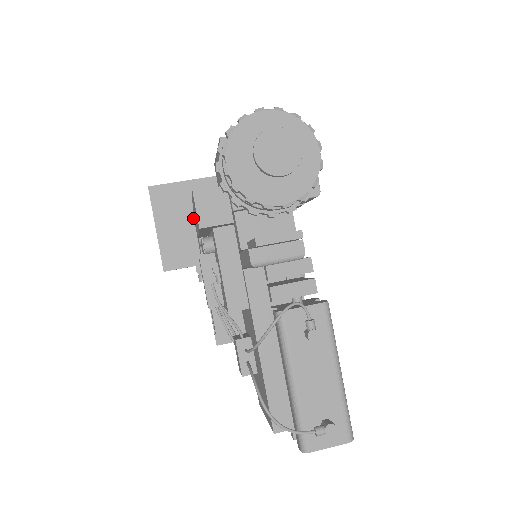
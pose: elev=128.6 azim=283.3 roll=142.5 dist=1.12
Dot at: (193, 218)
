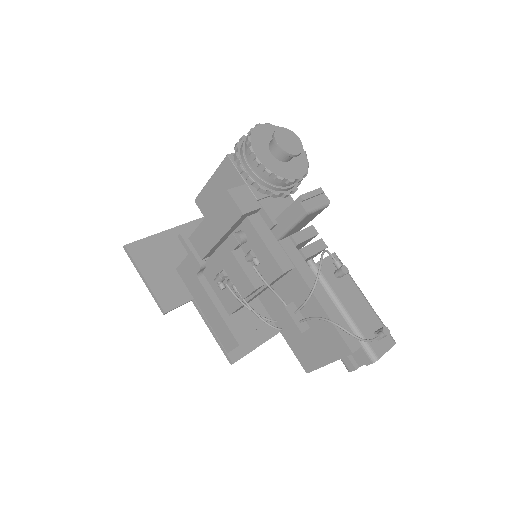
Dot at: (171, 263)
